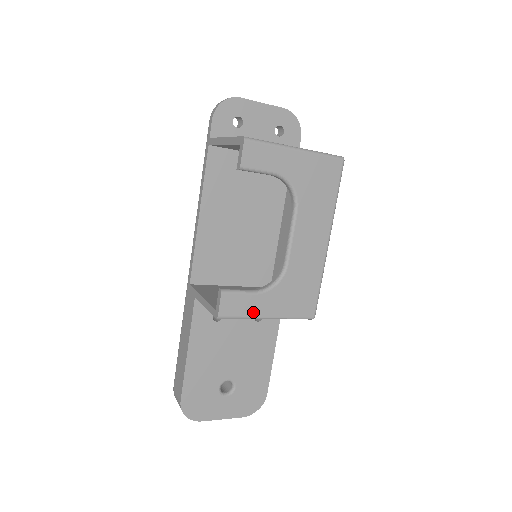
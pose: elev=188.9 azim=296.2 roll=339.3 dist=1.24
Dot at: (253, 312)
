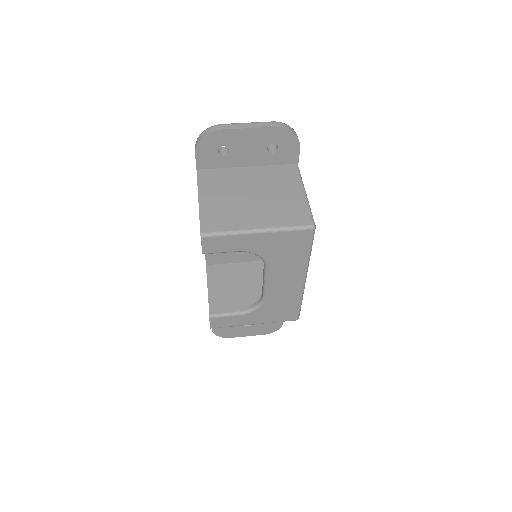
Dot at: (240, 323)
